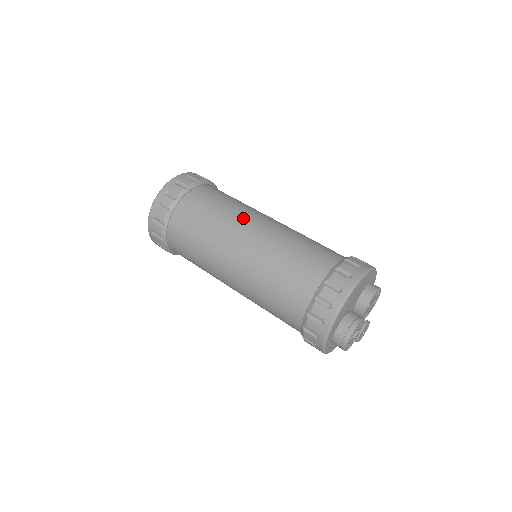
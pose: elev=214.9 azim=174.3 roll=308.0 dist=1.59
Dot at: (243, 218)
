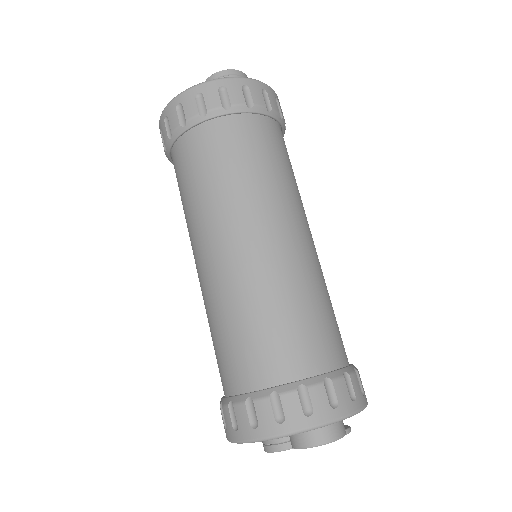
Dot at: (200, 233)
